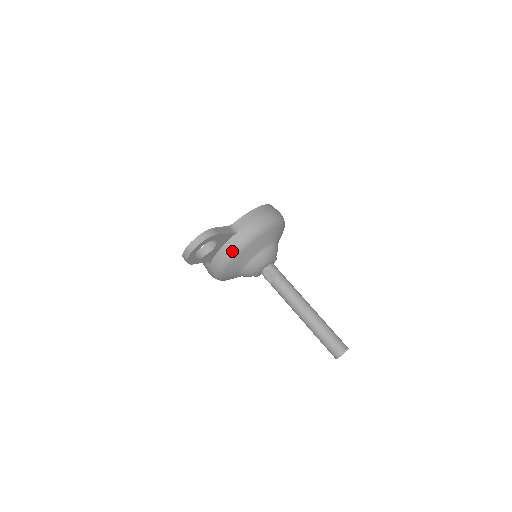
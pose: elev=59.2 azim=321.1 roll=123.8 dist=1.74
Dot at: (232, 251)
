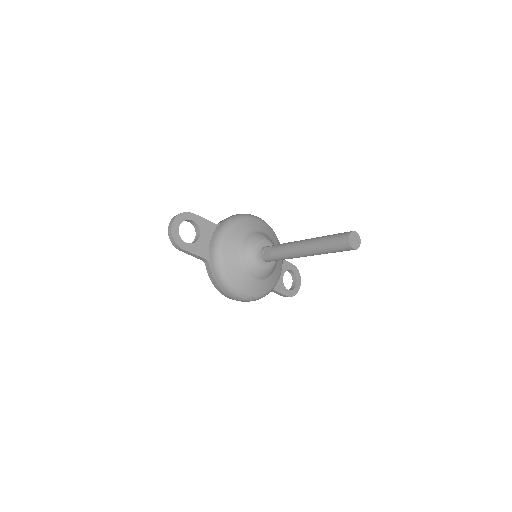
Dot at: (218, 235)
